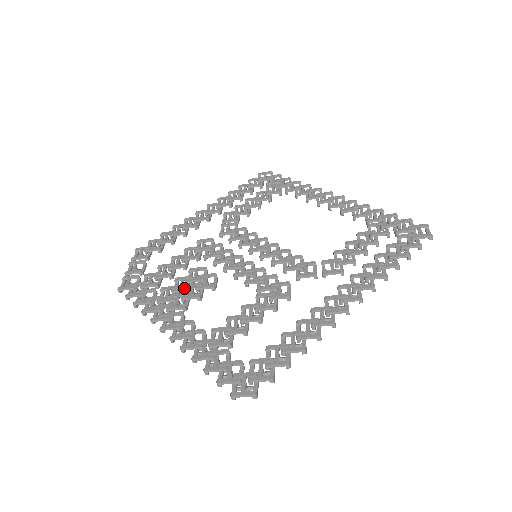
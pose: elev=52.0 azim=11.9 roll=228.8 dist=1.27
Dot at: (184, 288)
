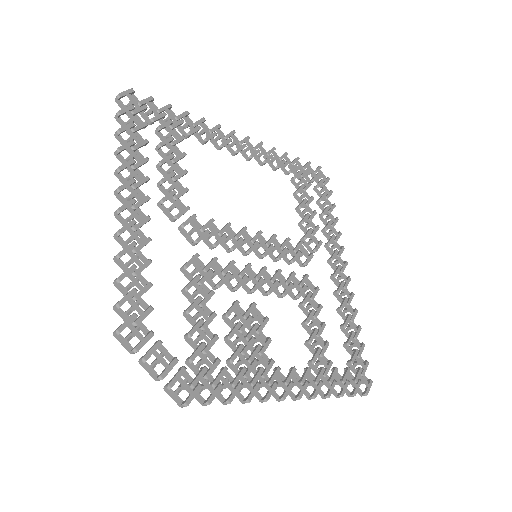
Dot at: (251, 342)
